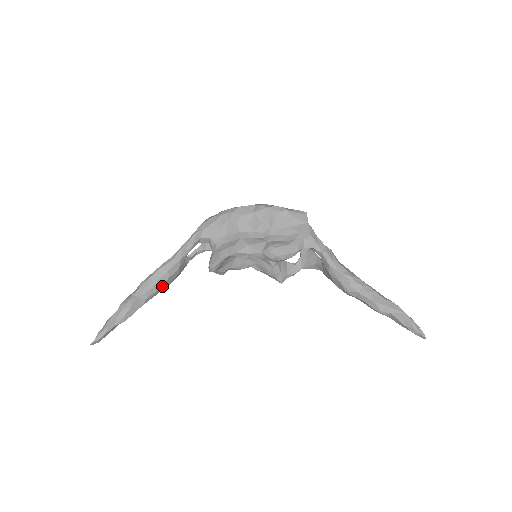
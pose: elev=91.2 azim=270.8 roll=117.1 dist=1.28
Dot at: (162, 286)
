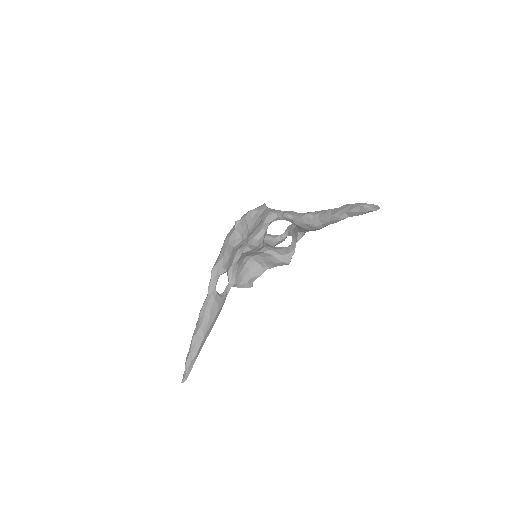
Dot at: (210, 318)
